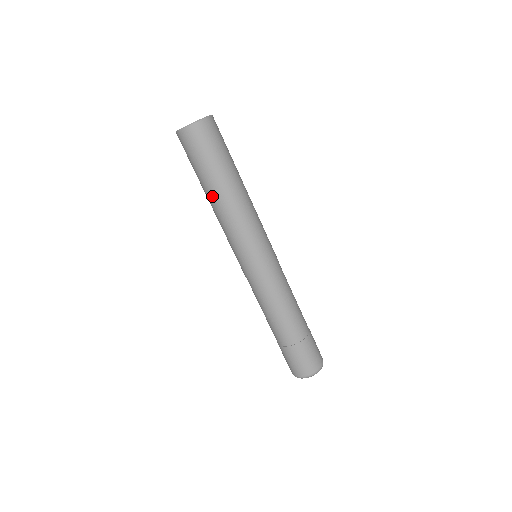
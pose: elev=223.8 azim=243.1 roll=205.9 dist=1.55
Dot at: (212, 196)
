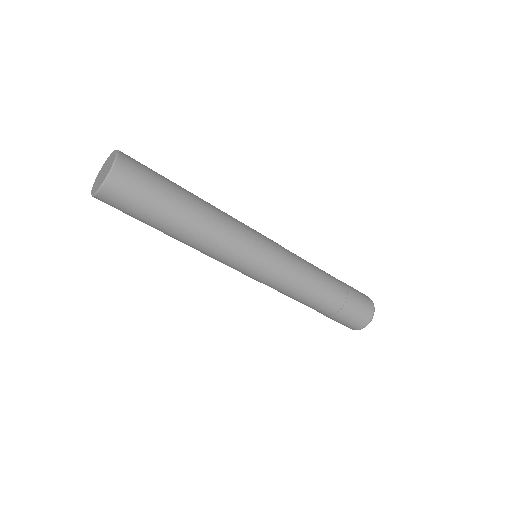
Dot at: (177, 237)
